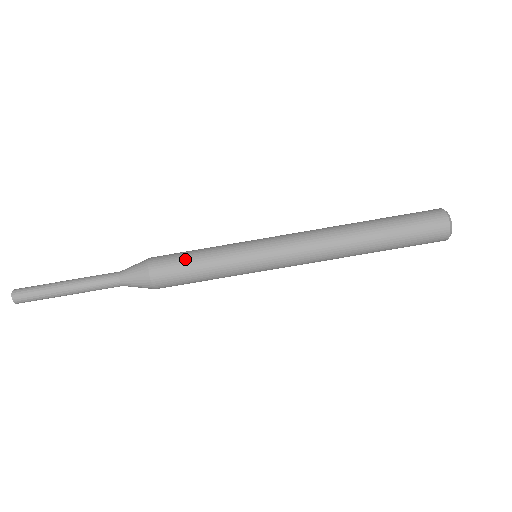
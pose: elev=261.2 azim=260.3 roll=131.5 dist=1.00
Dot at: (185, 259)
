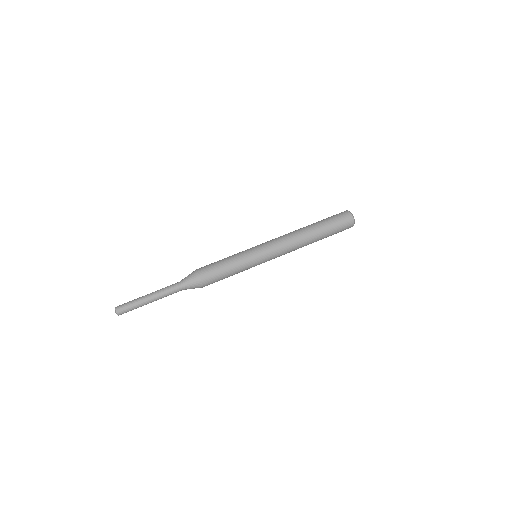
Dot at: (217, 263)
